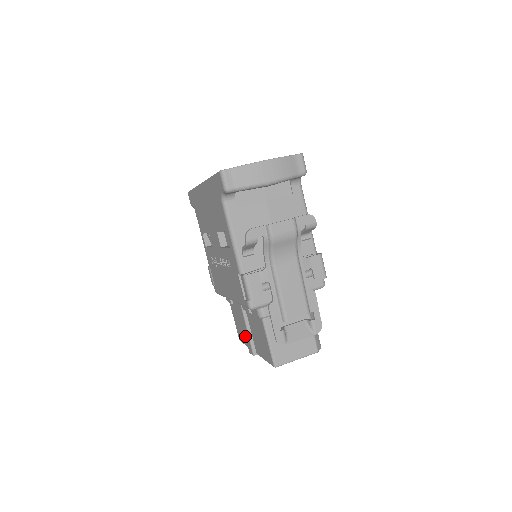
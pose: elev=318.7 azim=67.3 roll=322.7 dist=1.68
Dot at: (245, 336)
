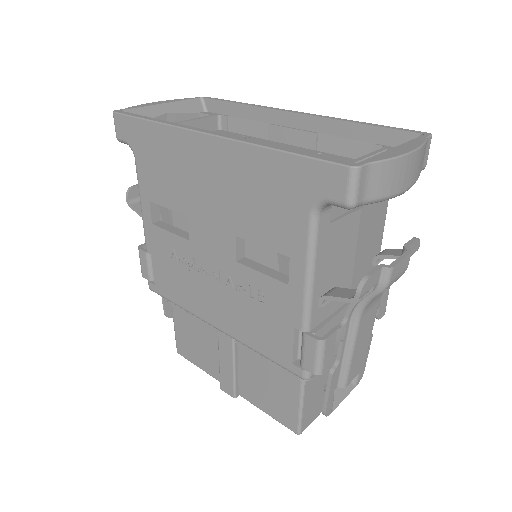
Dot at: (219, 369)
